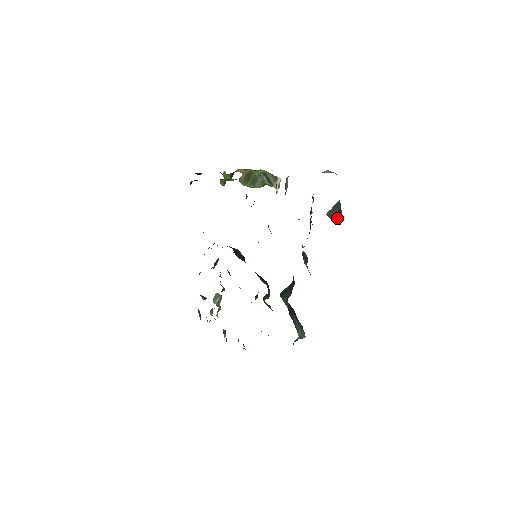
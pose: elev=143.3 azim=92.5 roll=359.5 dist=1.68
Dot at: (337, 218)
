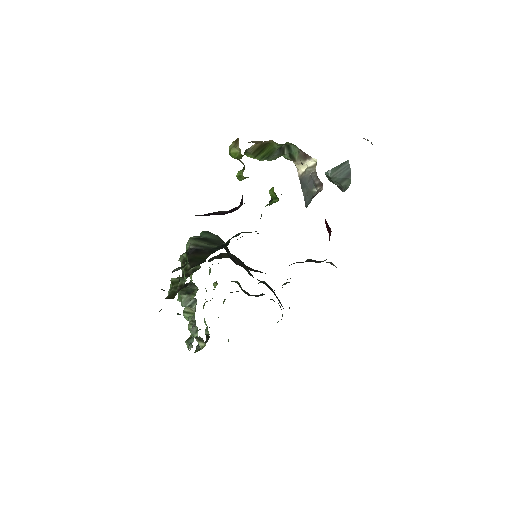
Dot at: (343, 185)
